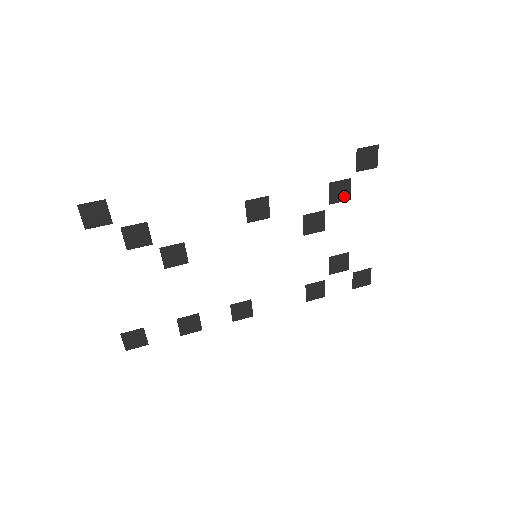
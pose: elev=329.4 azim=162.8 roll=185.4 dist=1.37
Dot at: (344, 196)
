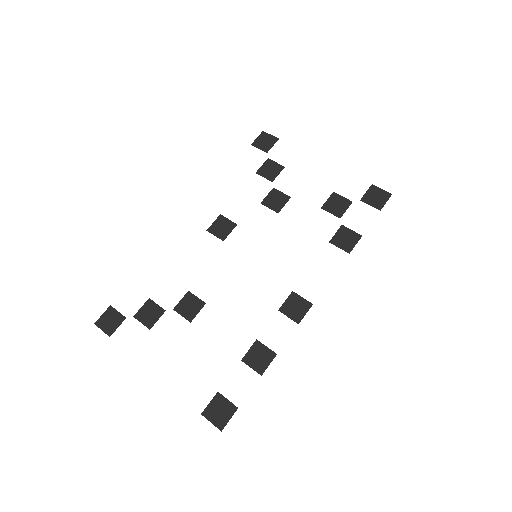
Dot at: (277, 170)
